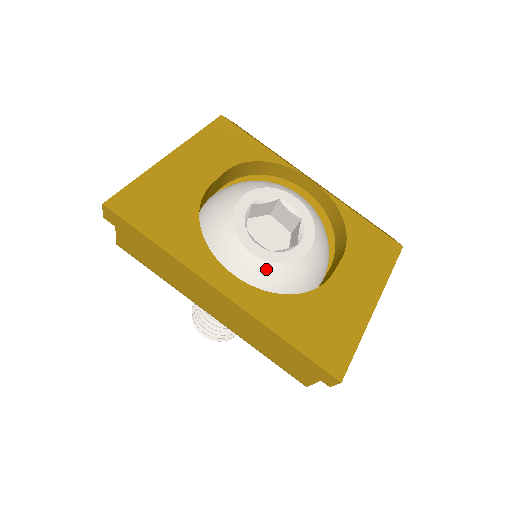
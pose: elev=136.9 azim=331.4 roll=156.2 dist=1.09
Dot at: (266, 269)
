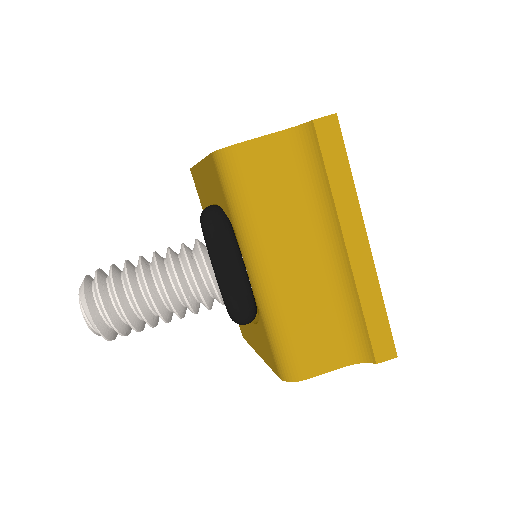
Dot at: occluded
